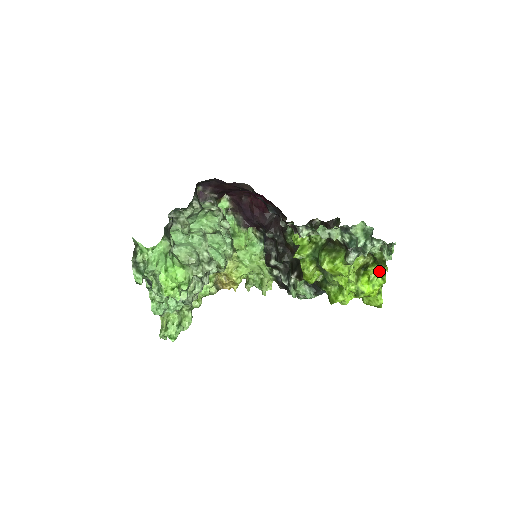
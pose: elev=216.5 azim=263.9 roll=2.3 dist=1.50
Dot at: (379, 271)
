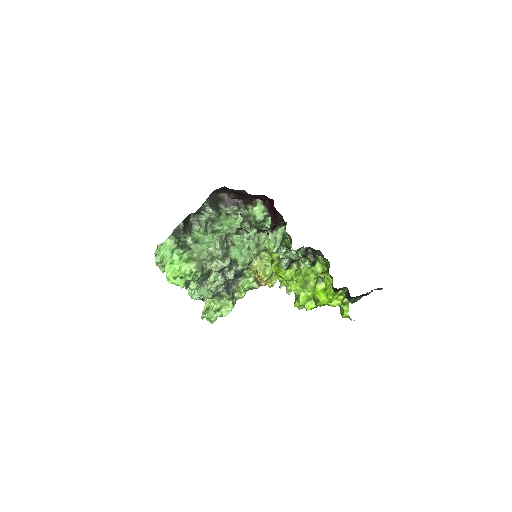
Dot at: (332, 279)
